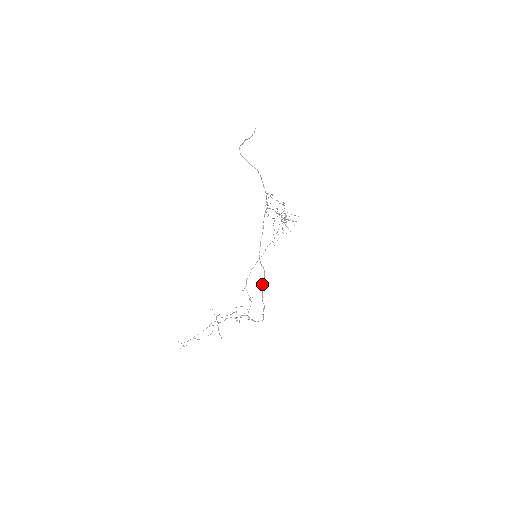
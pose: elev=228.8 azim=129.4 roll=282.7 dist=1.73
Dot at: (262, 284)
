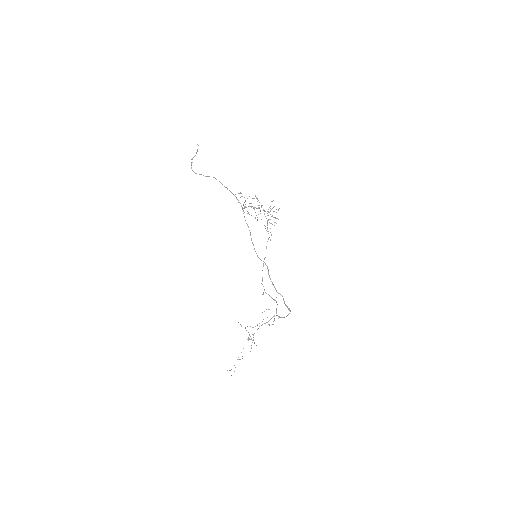
Dot at: (269, 276)
